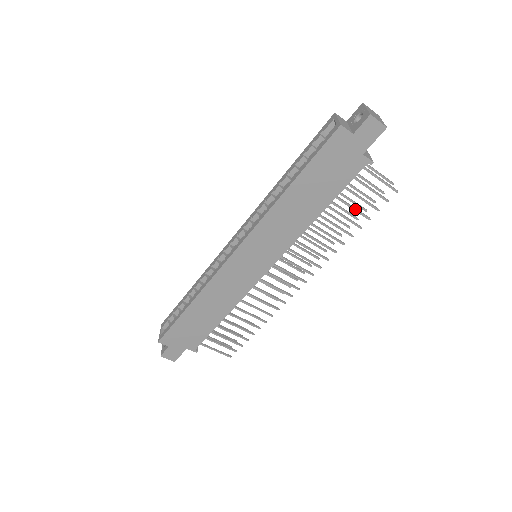
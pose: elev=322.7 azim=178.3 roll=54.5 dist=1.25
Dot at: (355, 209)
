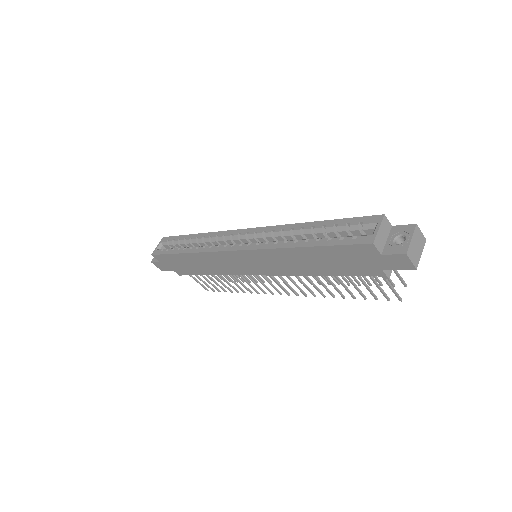
Dot at: (356, 287)
